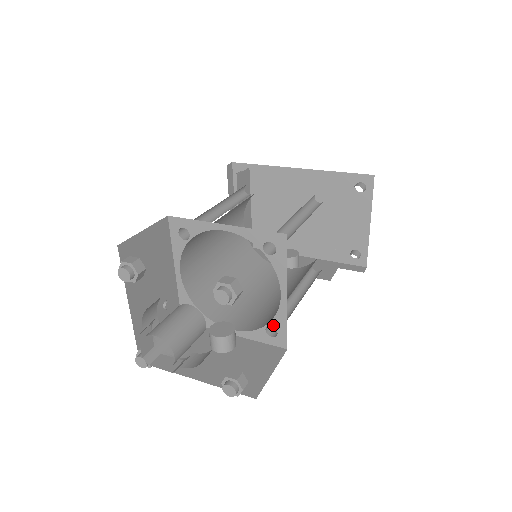
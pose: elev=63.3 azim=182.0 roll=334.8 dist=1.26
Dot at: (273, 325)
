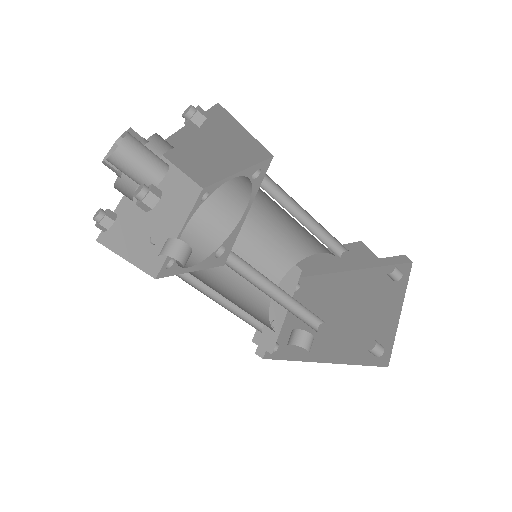
Dot at: (225, 244)
